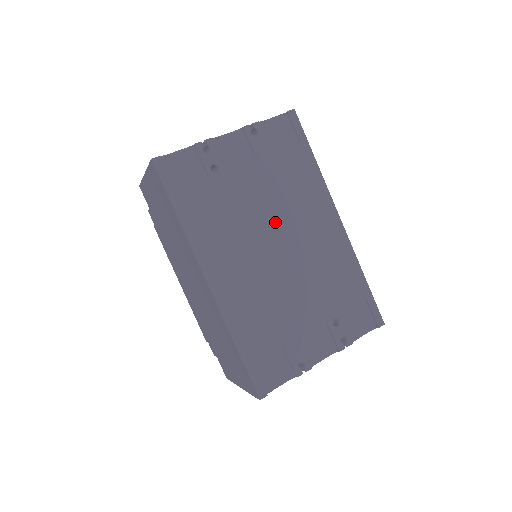
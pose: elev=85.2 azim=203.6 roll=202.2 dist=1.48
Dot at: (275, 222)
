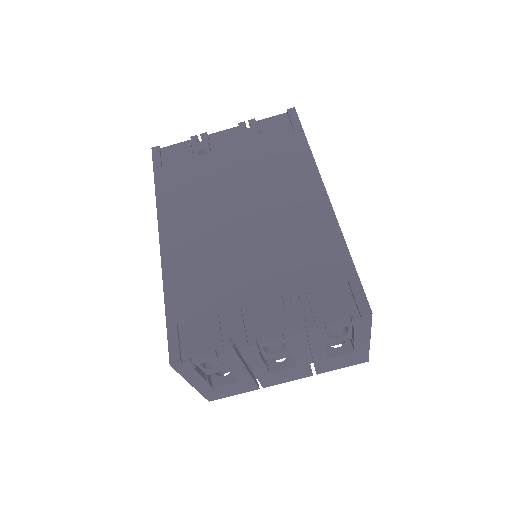
Dot at: (247, 193)
